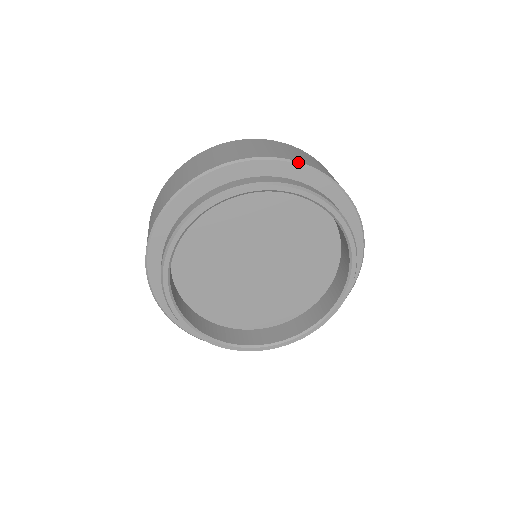
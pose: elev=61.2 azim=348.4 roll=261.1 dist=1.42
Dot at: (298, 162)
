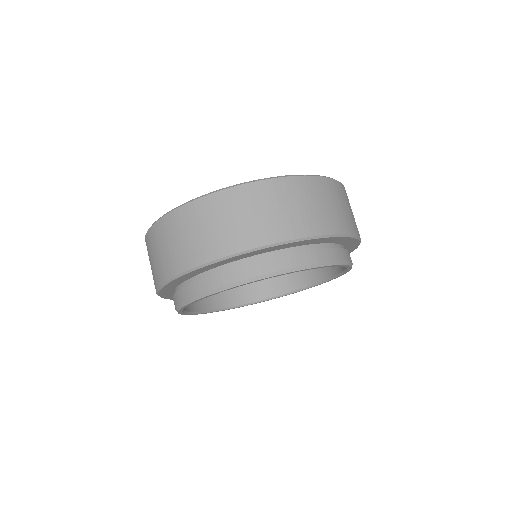
Dot at: occluded
